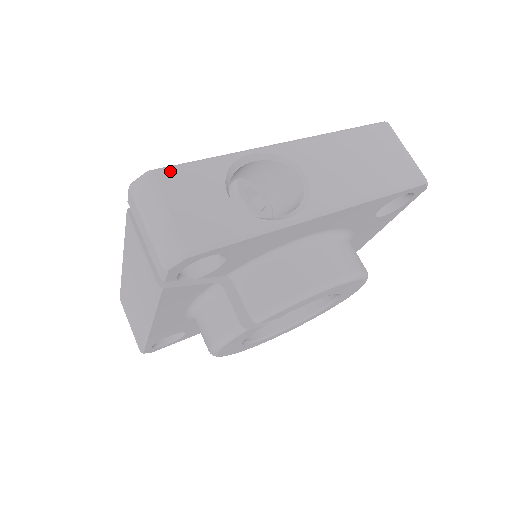
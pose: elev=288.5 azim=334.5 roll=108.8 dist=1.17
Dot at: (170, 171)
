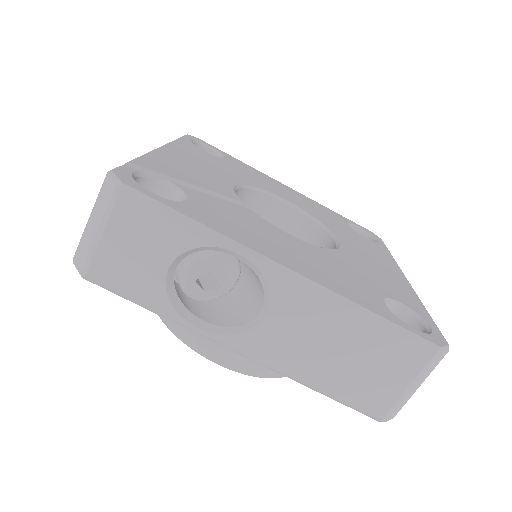
Dot at: (139, 203)
